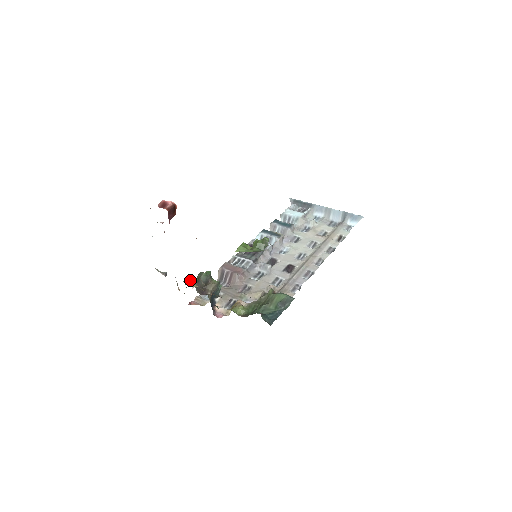
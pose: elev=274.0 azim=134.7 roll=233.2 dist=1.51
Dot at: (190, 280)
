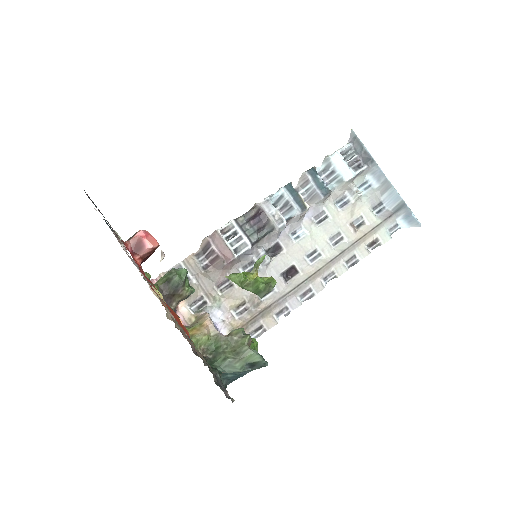
Dot at: (161, 251)
